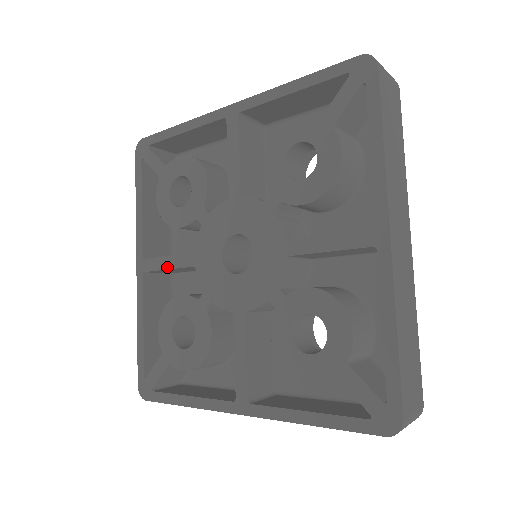
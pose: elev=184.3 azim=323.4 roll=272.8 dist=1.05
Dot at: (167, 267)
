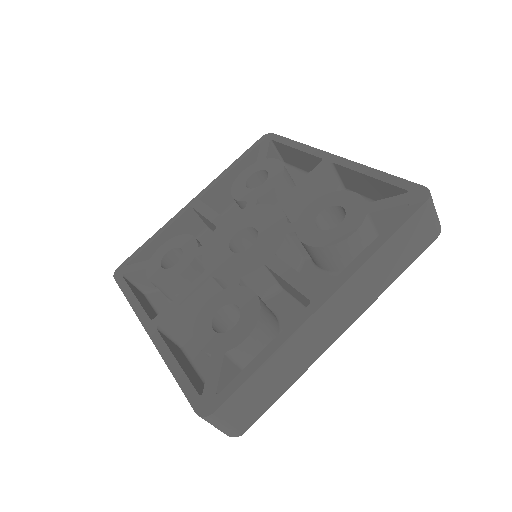
Dot at: (205, 214)
